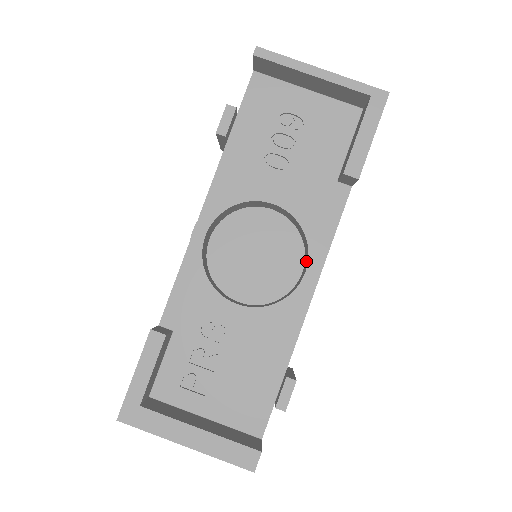
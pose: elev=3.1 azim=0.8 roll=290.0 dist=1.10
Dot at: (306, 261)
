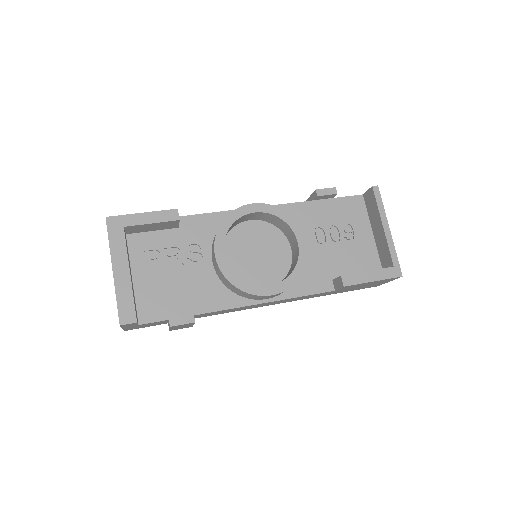
Dot at: occluded
